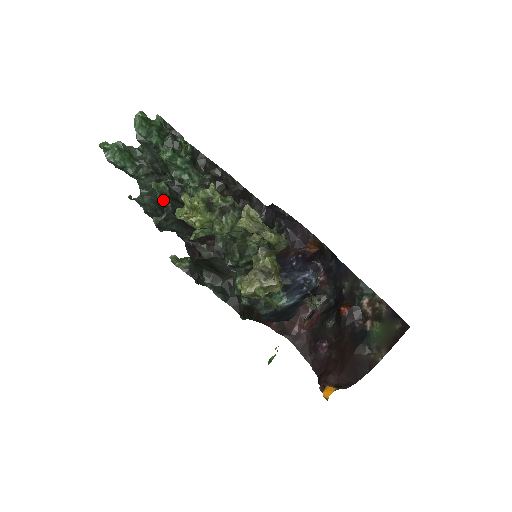
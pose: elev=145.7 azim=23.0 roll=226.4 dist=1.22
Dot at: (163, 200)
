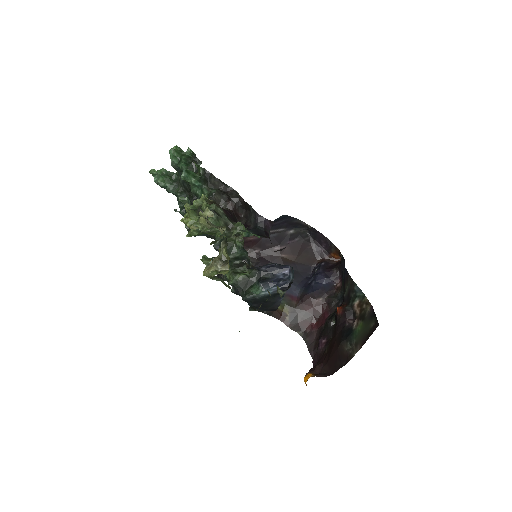
Dot at: occluded
